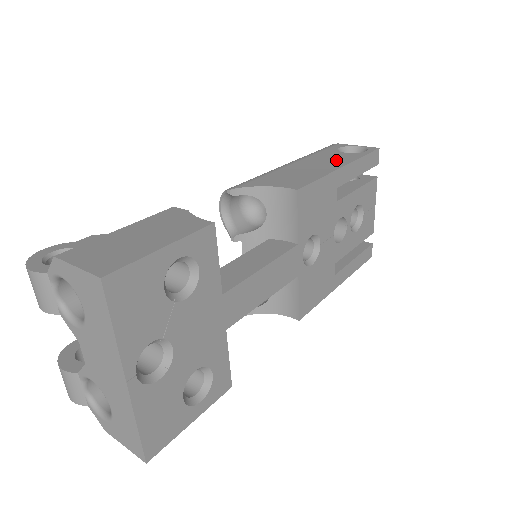
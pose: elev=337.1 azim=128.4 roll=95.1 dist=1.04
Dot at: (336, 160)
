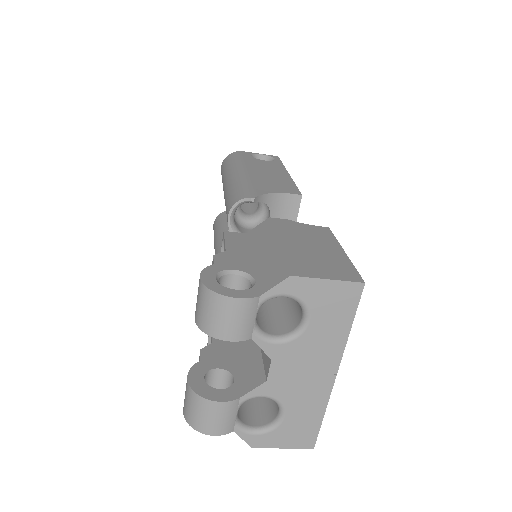
Dot at: (273, 167)
